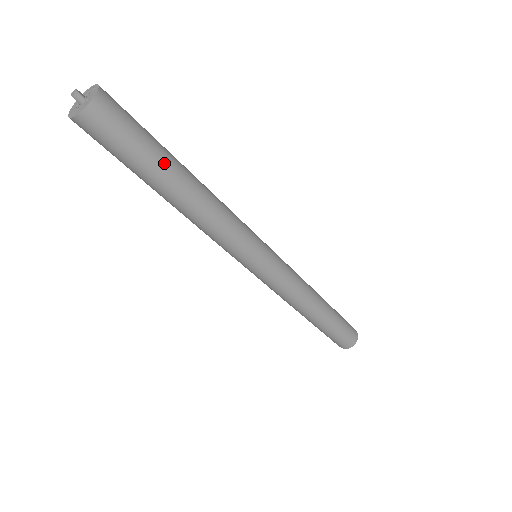
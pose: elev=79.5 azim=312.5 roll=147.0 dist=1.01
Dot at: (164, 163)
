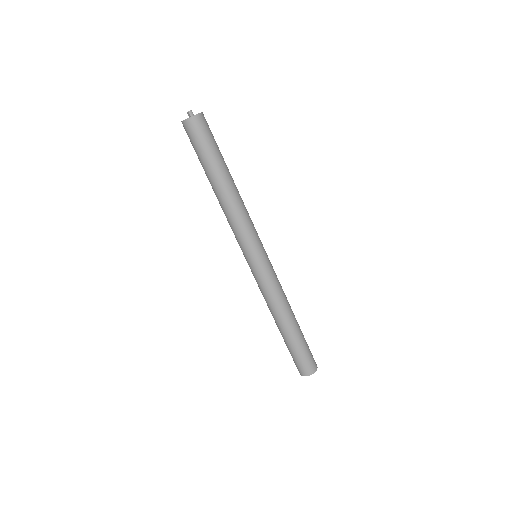
Dot at: (223, 161)
